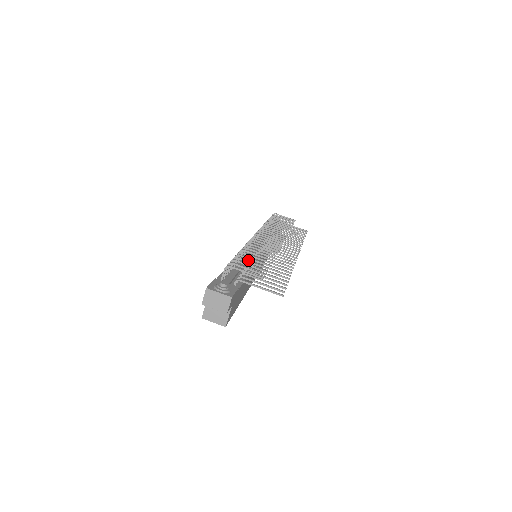
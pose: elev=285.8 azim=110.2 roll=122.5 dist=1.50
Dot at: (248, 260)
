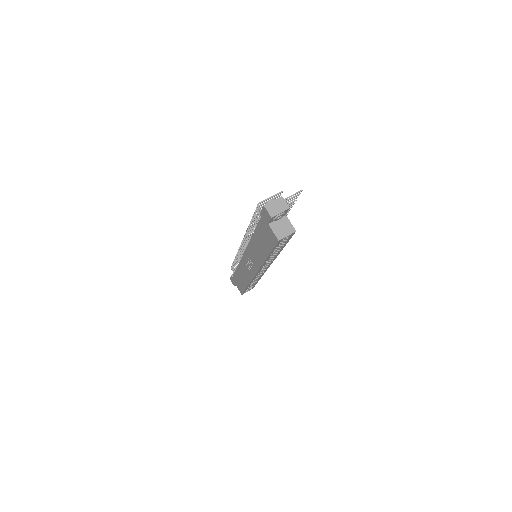
Dot at: occluded
